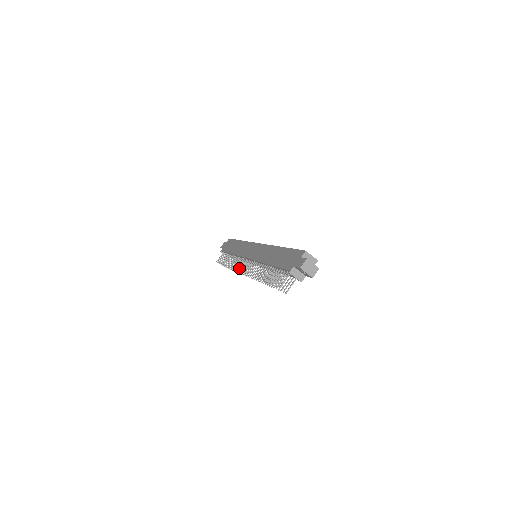
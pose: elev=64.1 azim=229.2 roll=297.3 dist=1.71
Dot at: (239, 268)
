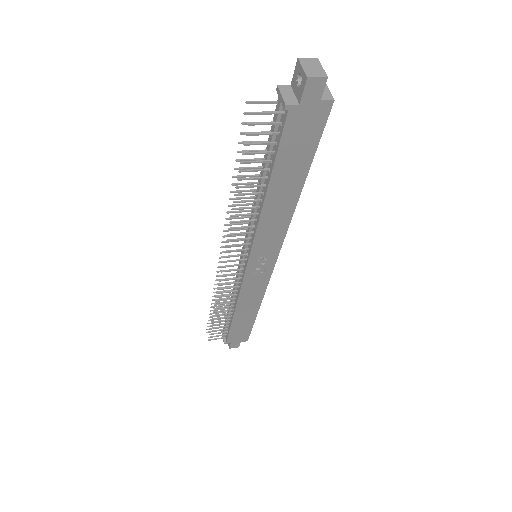
Dot at: occluded
